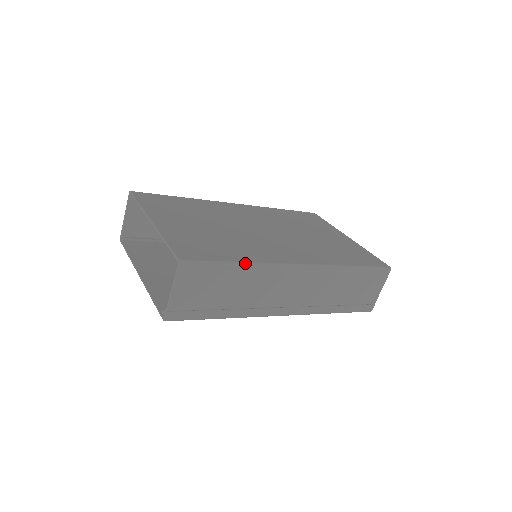
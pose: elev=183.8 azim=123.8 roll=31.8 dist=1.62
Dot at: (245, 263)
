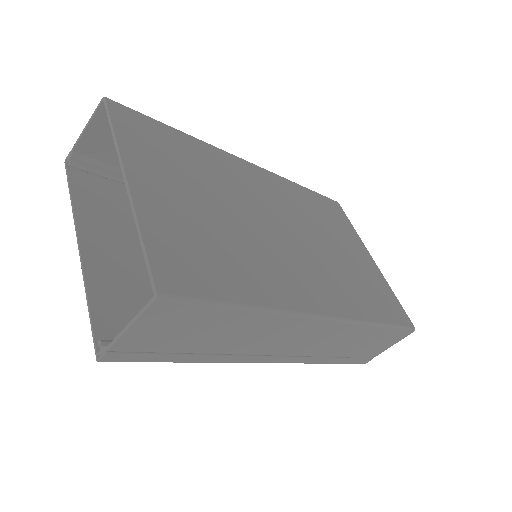
Dot at: (255, 308)
